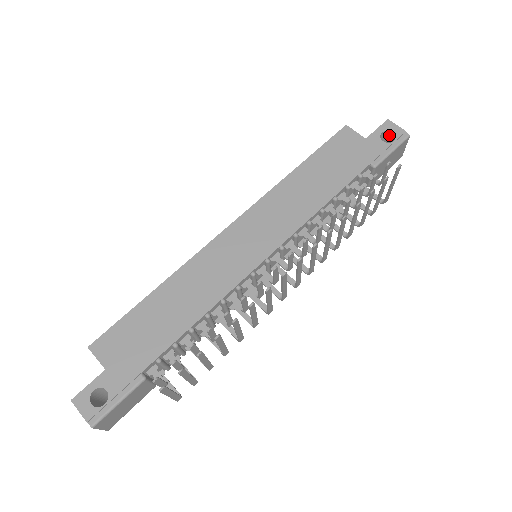
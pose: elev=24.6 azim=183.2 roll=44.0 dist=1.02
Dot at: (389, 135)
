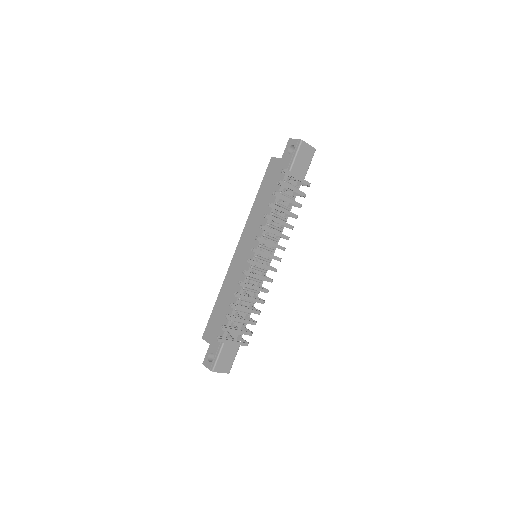
Dot at: (294, 147)
